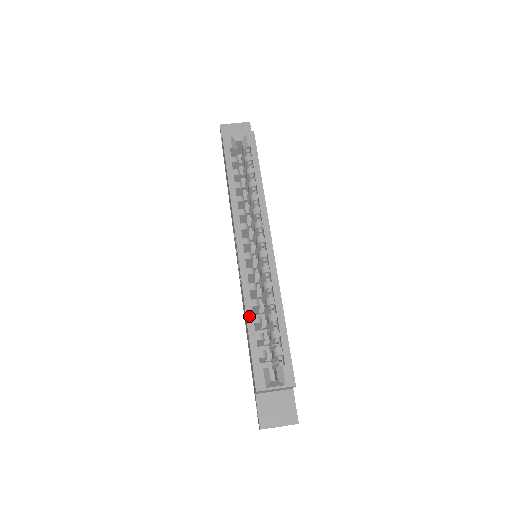
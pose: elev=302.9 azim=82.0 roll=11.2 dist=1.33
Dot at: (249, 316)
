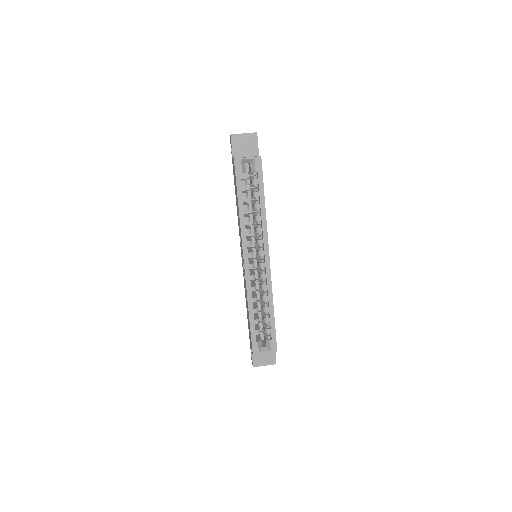
Dot at: (250, 310)
